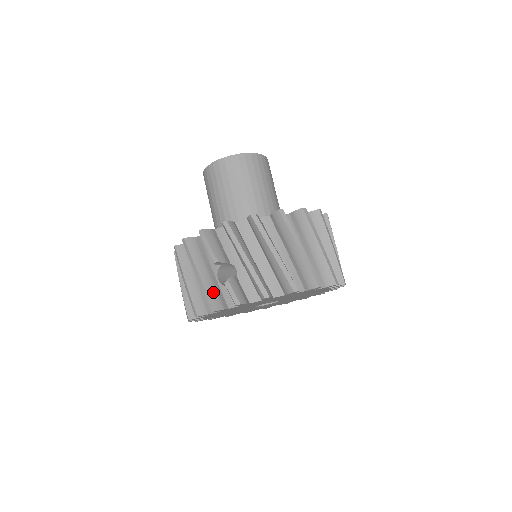
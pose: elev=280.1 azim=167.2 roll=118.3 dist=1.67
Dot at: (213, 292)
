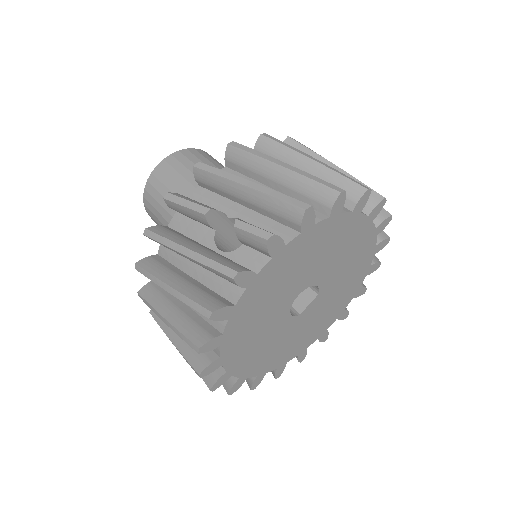
Dot at: (221, 258)
